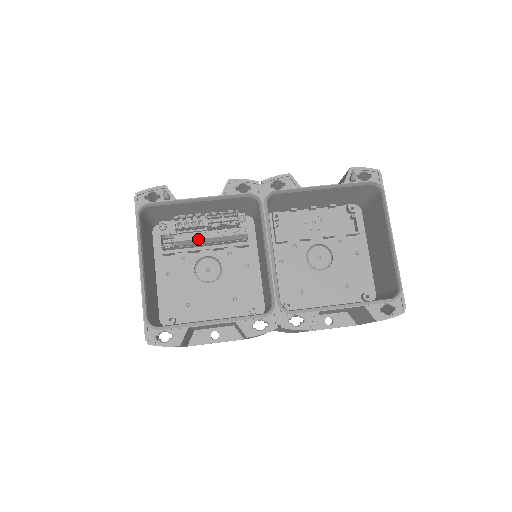
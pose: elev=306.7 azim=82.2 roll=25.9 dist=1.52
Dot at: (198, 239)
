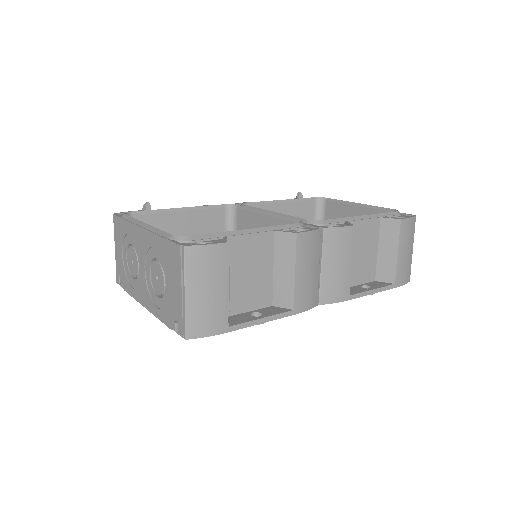
Dot at: occluded
